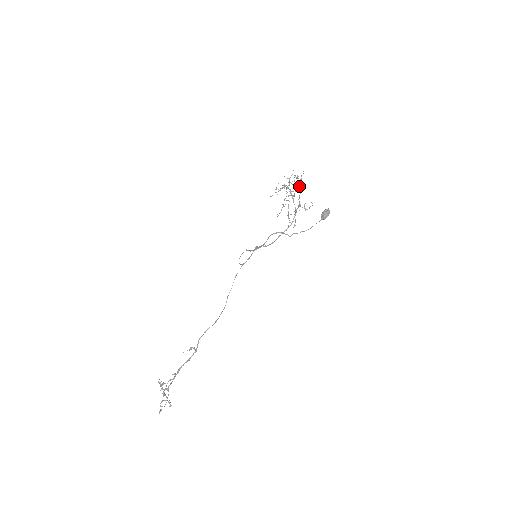
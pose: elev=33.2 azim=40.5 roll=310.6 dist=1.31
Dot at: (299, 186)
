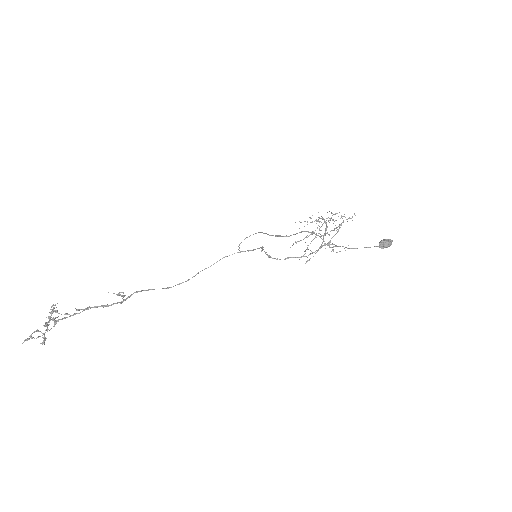
Dot at: (339, 227)
